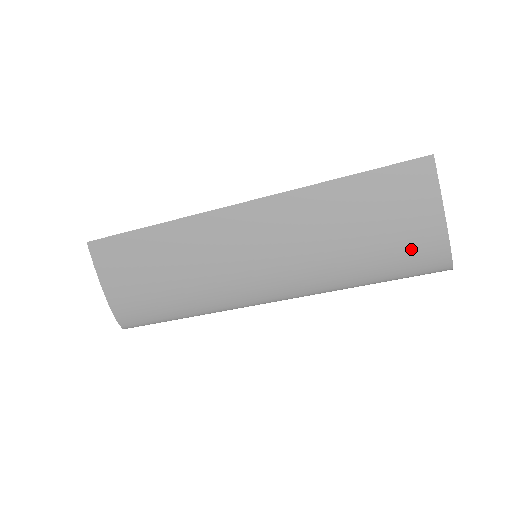
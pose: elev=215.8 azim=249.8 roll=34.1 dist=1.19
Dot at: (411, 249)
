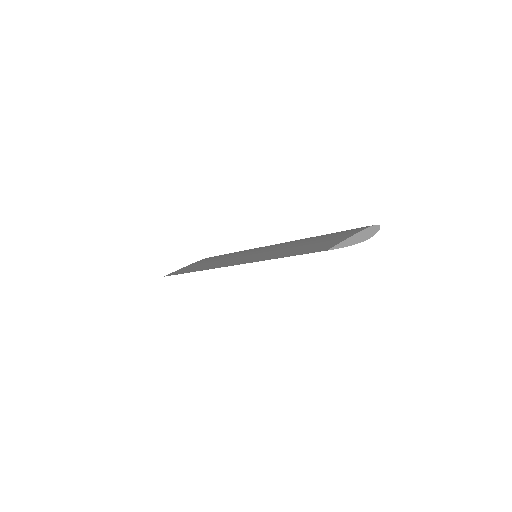
Dot at: occluded
